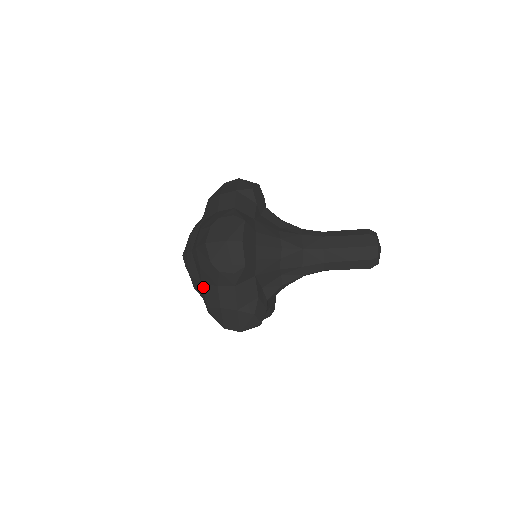
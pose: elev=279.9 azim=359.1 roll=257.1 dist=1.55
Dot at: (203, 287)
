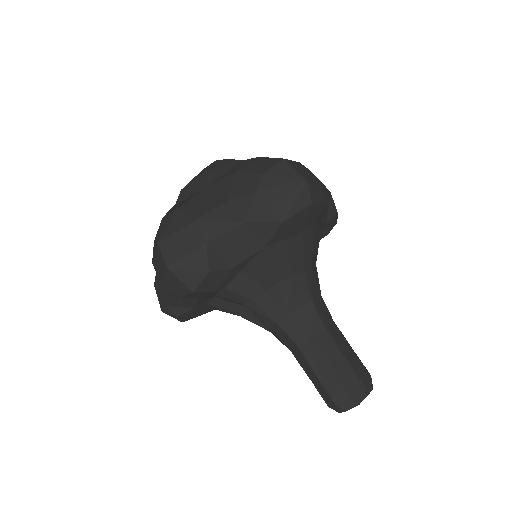
Dot at: (203, 191)
